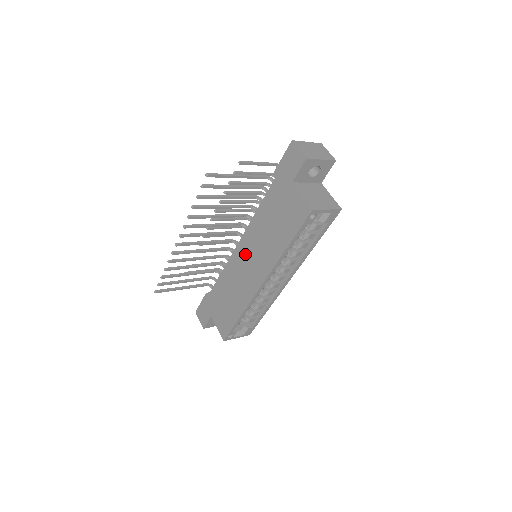
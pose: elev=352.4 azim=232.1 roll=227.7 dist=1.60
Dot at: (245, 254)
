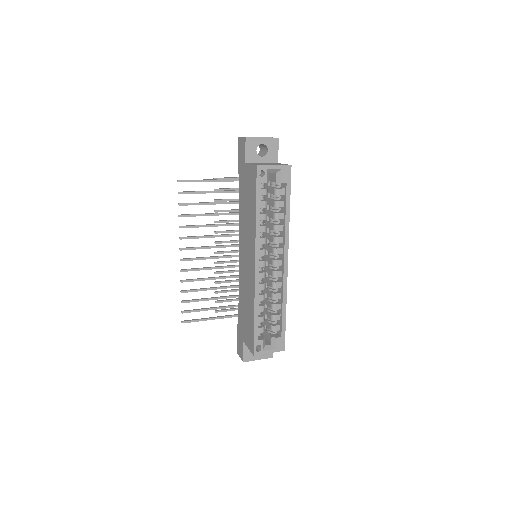
Dot at: (243, 254)
